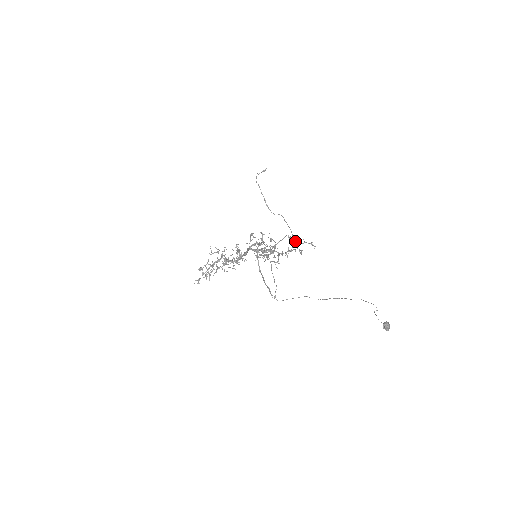
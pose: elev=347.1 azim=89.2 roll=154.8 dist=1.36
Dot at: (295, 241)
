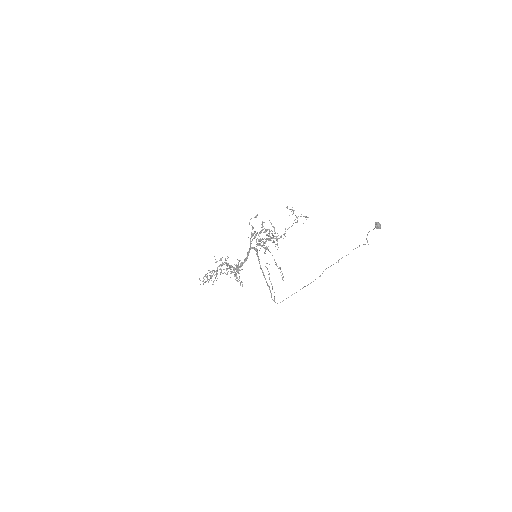
Dot at: (292, 209)
